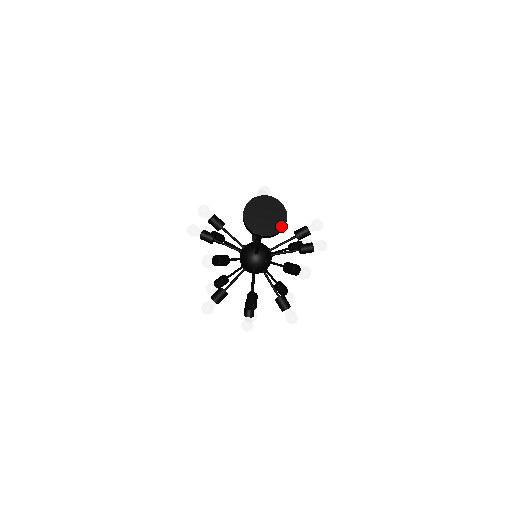
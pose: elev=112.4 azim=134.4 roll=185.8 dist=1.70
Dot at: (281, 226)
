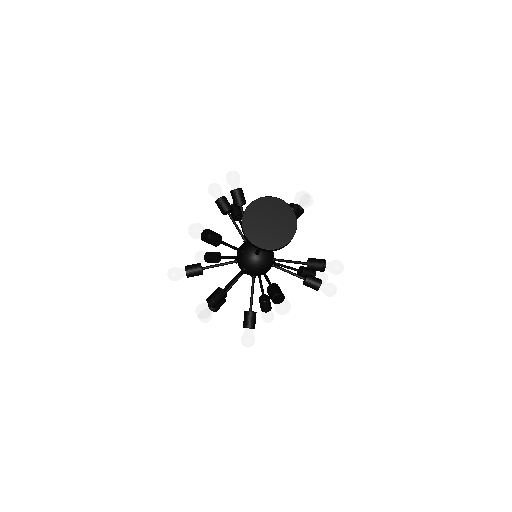
Dot at: (278, 245)
